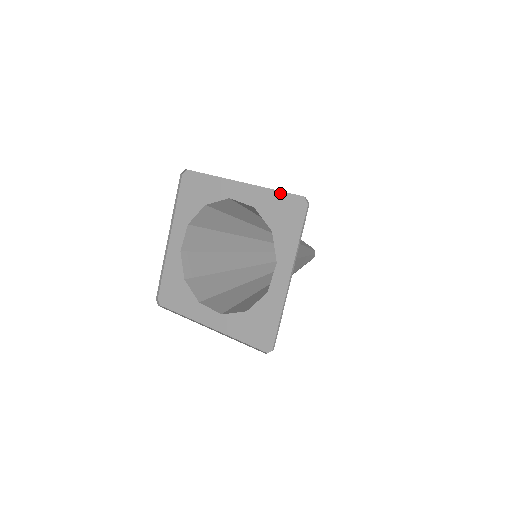
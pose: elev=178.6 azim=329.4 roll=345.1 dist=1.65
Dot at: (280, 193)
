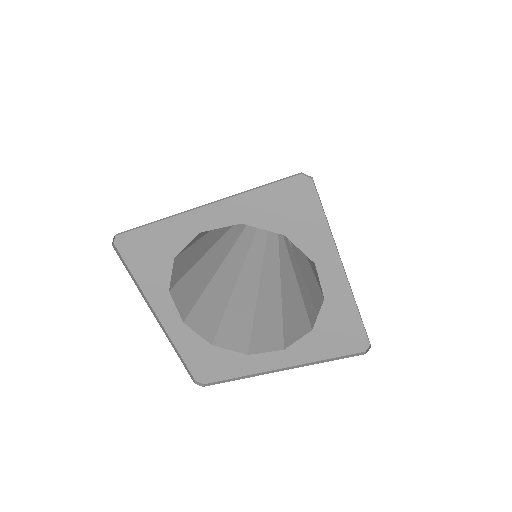
Dot at: (264, 188)
